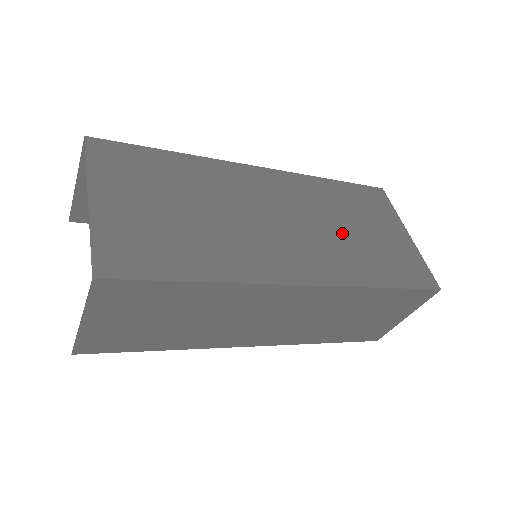
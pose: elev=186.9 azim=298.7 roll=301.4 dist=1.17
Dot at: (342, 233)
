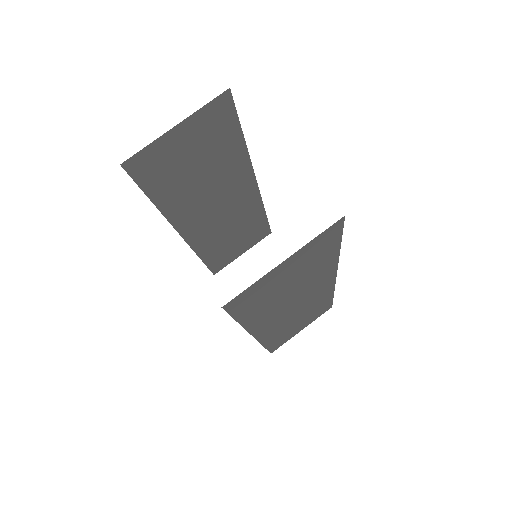
Dot at: occluded
